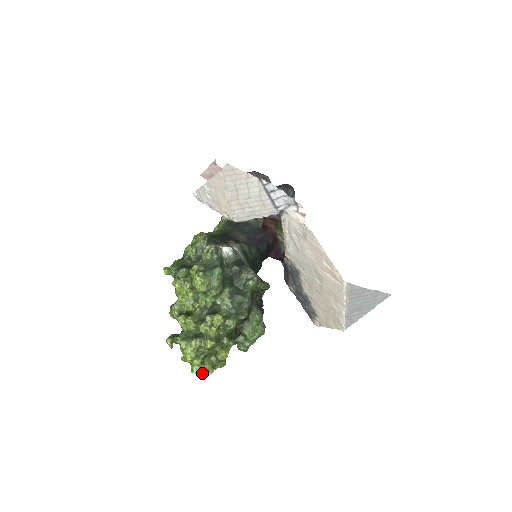
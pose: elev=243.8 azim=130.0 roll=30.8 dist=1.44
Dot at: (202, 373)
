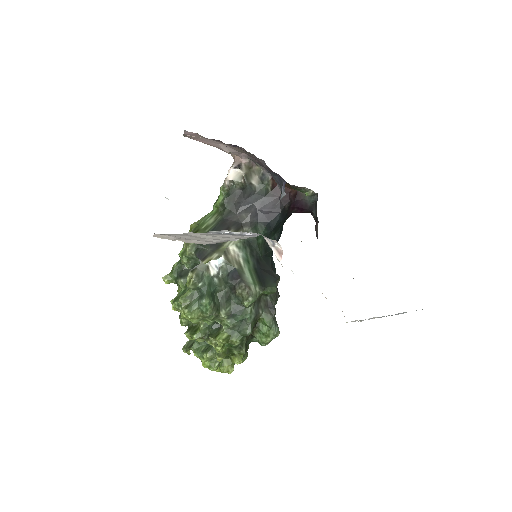
Dot at: (223, 372)
